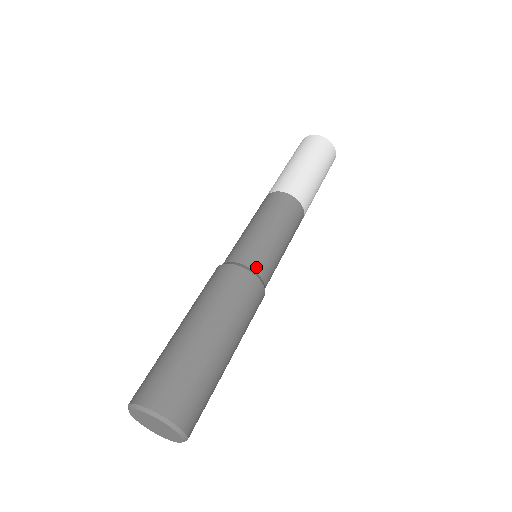
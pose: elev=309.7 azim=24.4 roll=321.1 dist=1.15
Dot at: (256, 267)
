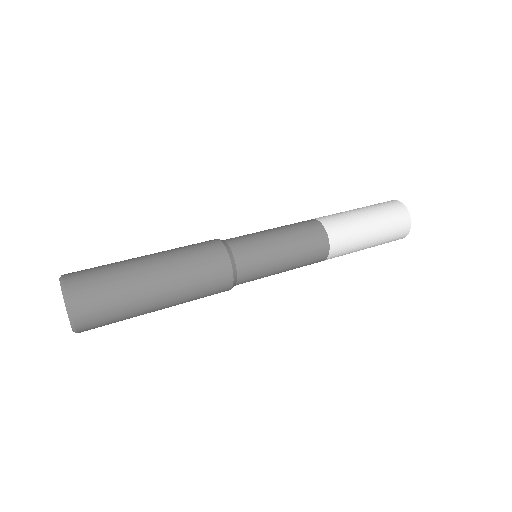
Dot at: (241, 265)
